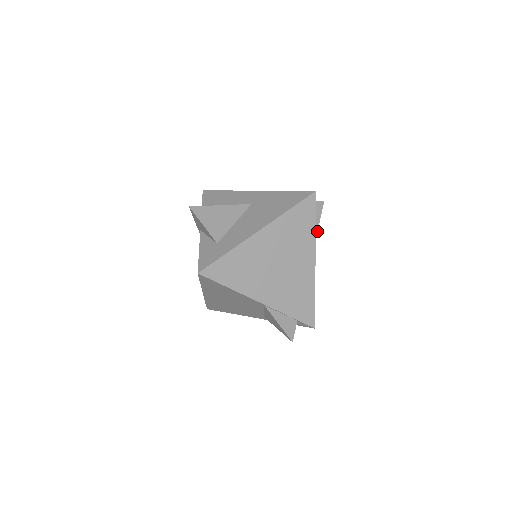
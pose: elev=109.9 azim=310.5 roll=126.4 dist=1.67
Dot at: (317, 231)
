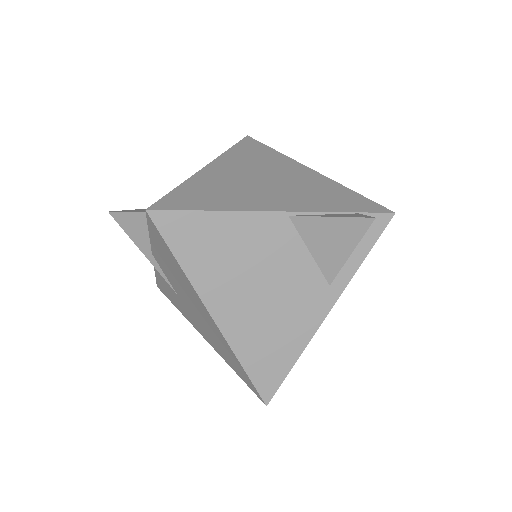
Dot at: occluded
